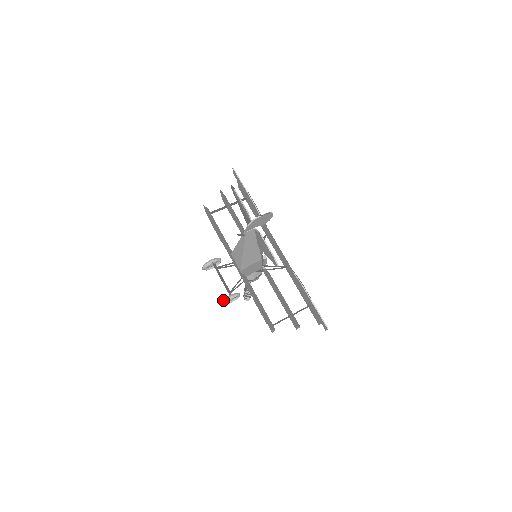
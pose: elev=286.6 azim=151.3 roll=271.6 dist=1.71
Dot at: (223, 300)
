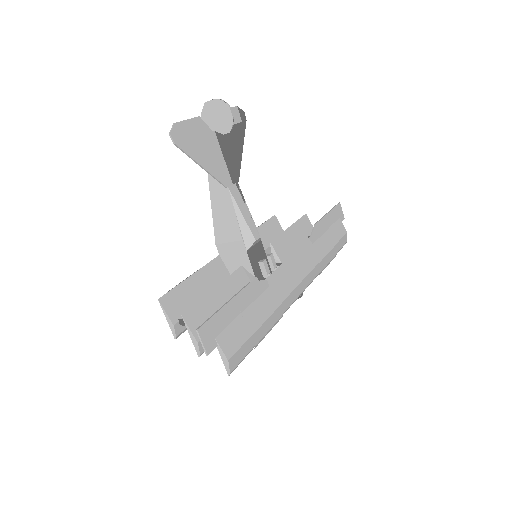
Dot at: occluded
